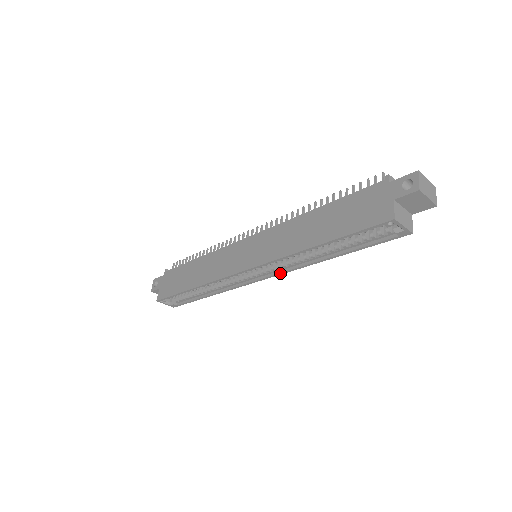
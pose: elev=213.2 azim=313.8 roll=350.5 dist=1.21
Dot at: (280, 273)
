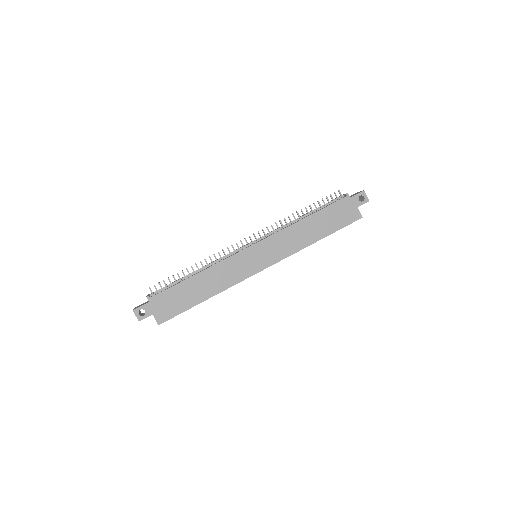
Dot at: occluded
